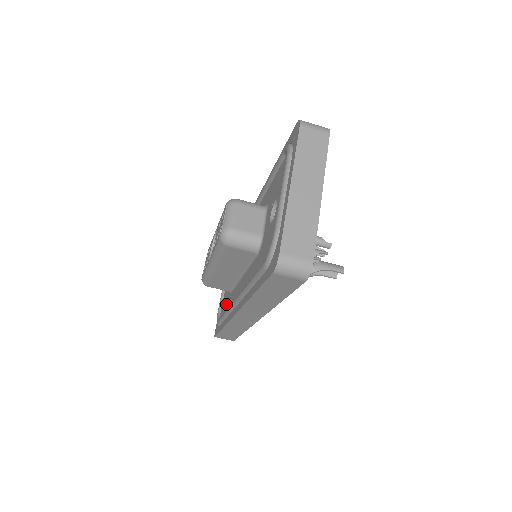
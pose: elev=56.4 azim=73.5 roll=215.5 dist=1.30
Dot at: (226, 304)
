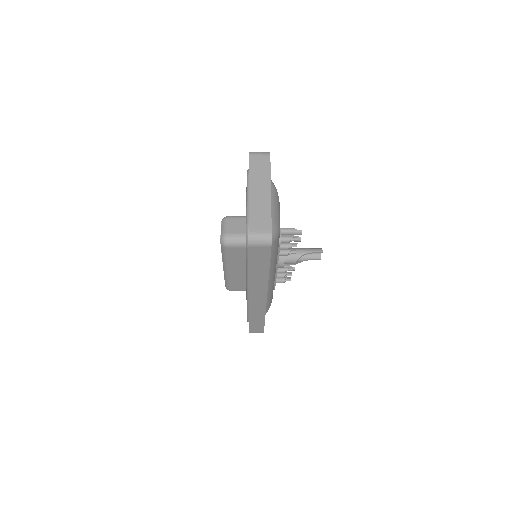
Dot at: occluded
